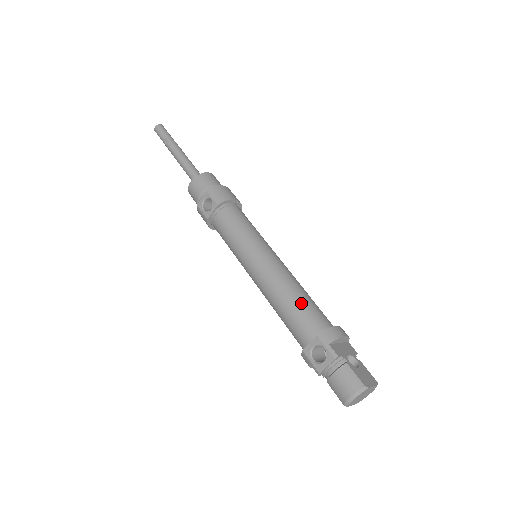
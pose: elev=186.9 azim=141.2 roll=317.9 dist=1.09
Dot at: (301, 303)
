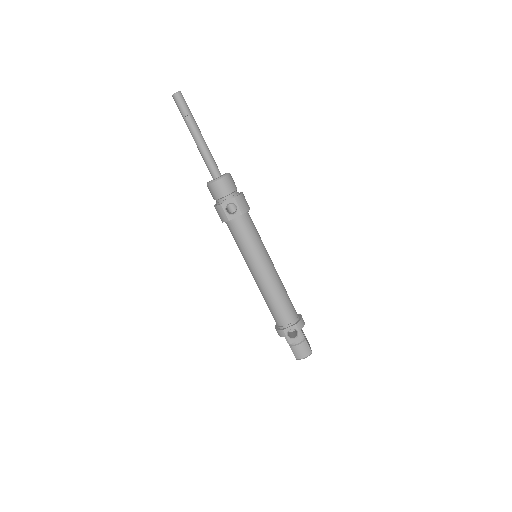
Dot at: (287, 301)
